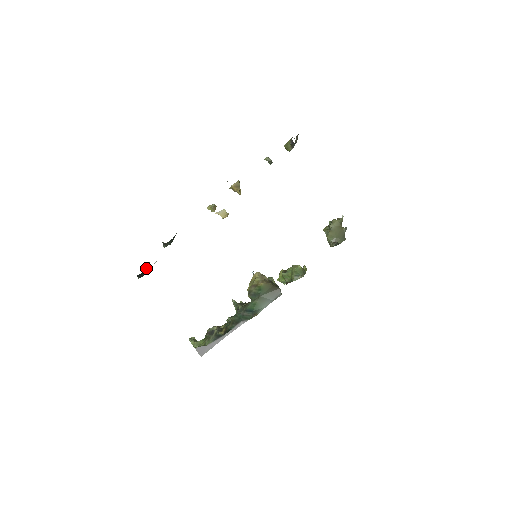
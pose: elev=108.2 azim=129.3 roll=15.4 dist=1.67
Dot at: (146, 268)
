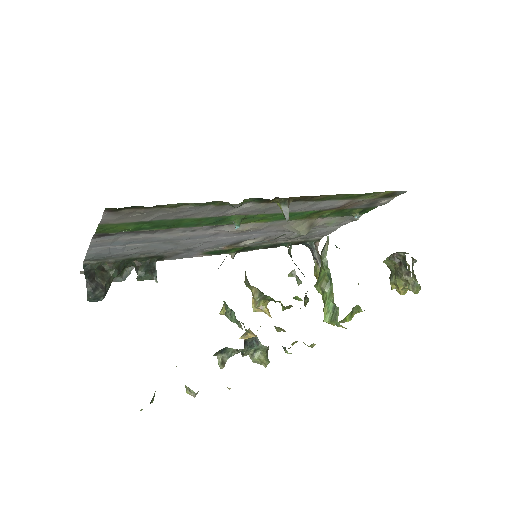
Dot at: (102, 279)
